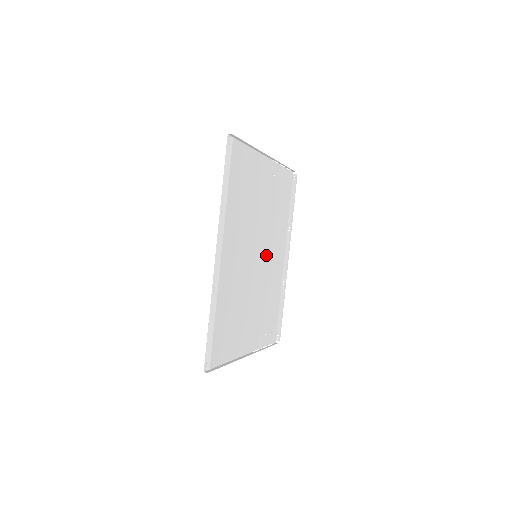
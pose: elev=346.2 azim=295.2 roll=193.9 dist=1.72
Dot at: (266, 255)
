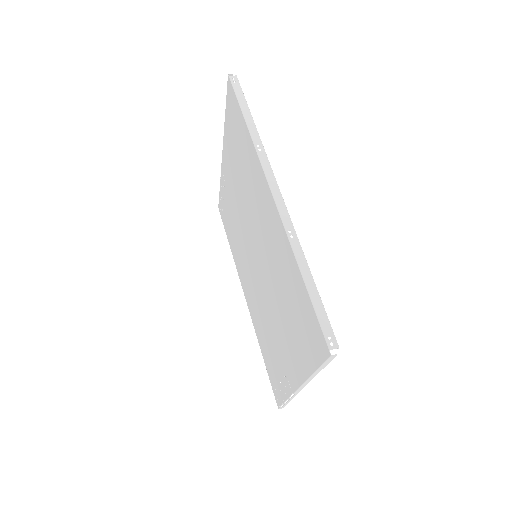
Dot at: (251, 270)
